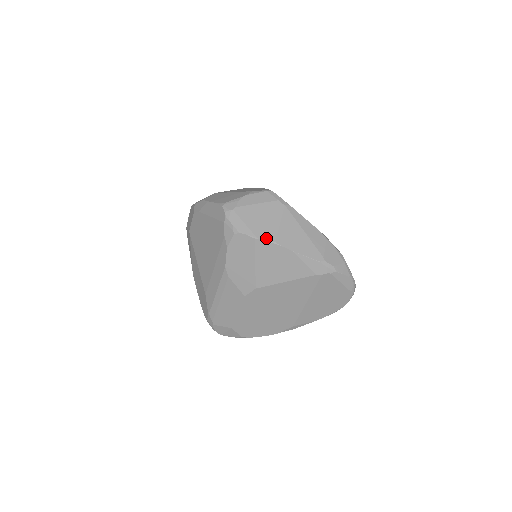
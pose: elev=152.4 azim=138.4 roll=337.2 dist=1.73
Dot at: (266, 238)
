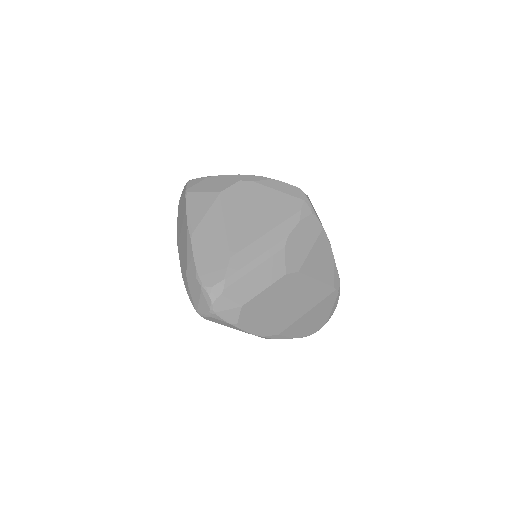
Dot at: (326, 234)
